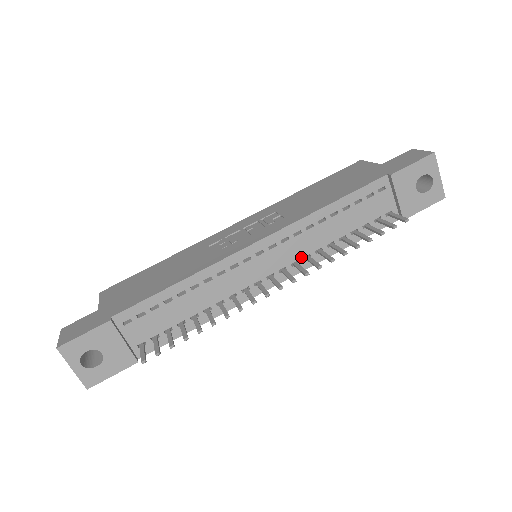
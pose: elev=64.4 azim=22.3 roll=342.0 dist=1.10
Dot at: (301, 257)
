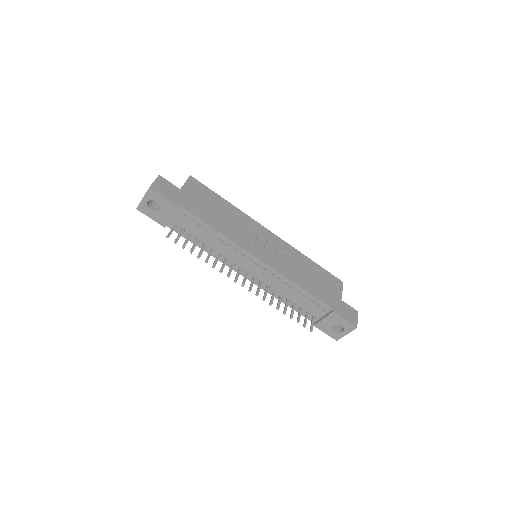
Dot at: (266, 284)
